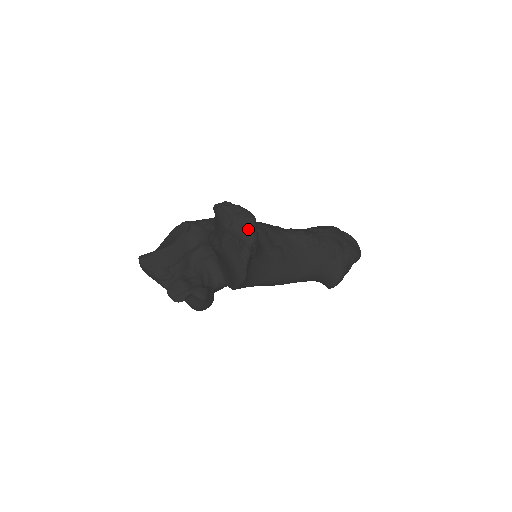
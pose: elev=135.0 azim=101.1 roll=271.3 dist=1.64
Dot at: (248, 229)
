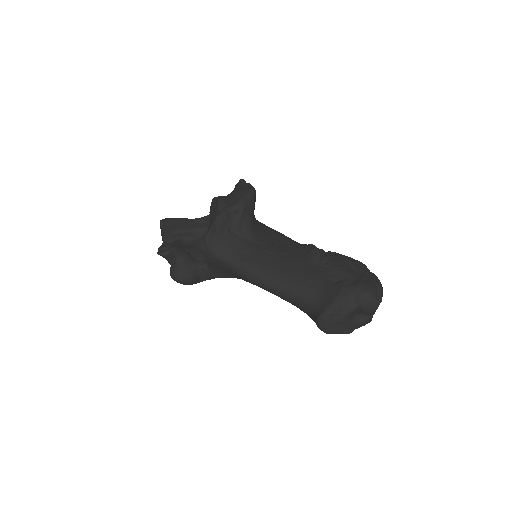
Dot at: (240, 196)
